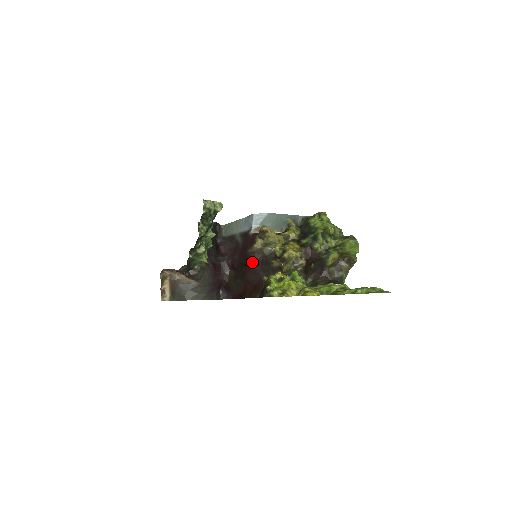
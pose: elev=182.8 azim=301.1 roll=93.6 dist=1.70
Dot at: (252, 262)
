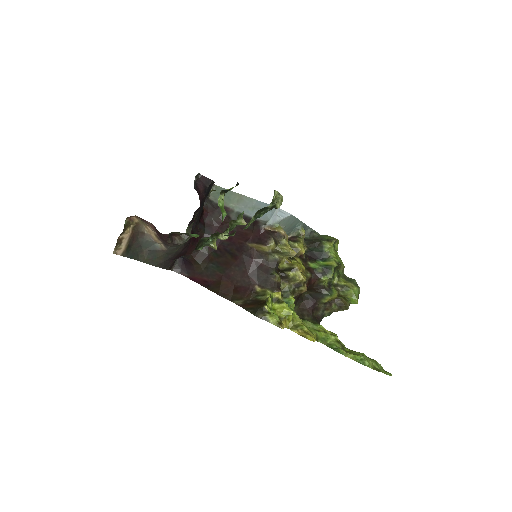
Dot at: (247, 259)
